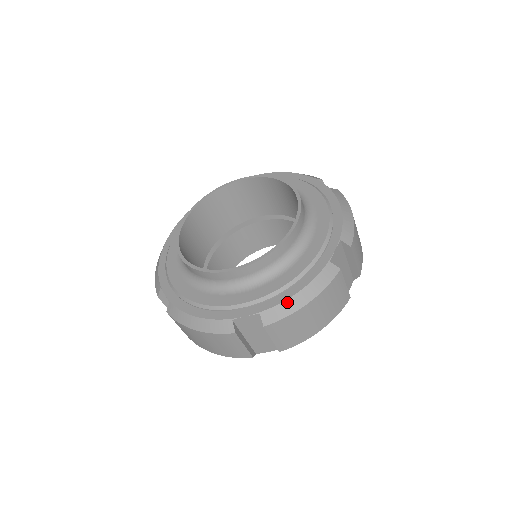
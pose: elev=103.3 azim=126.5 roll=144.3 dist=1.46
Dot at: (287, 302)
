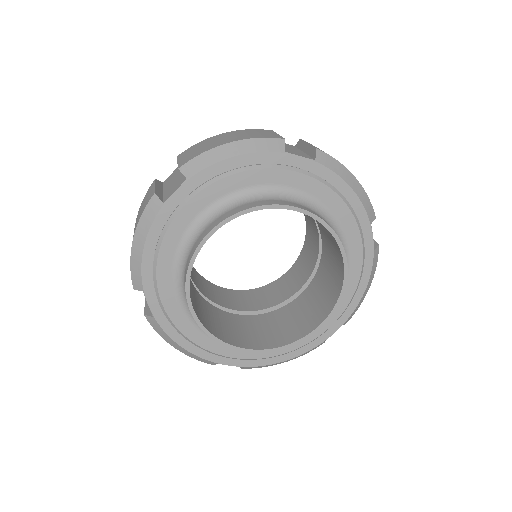
Dot at: (359, 303)
